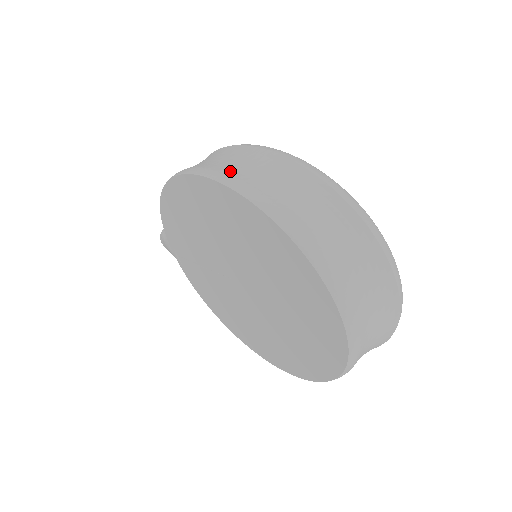
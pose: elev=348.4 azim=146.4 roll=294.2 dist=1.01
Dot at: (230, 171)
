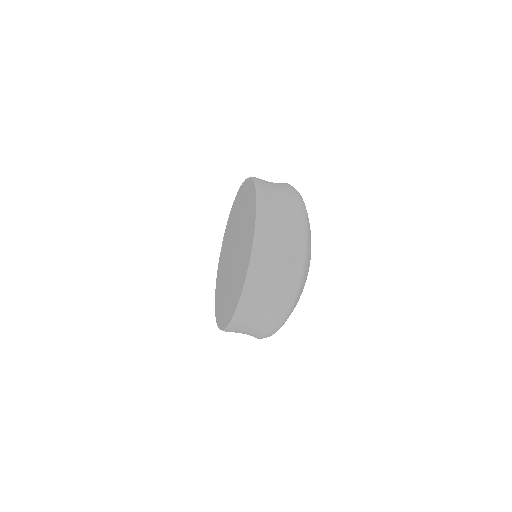
Dot at: (264, 181)
